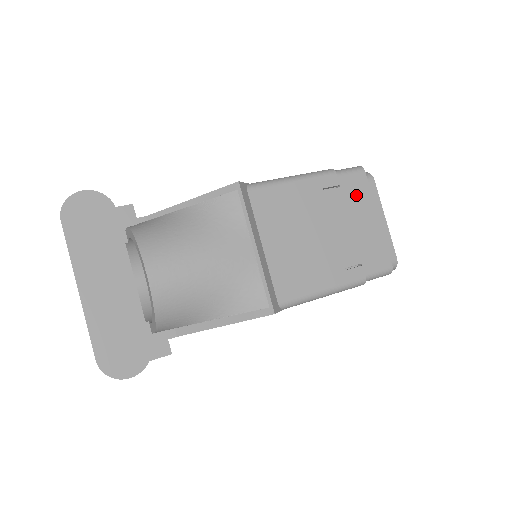
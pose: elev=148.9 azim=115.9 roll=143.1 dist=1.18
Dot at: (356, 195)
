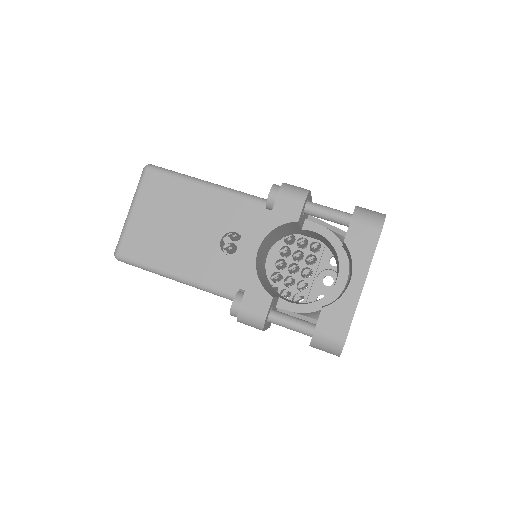
Dot at: occluded
